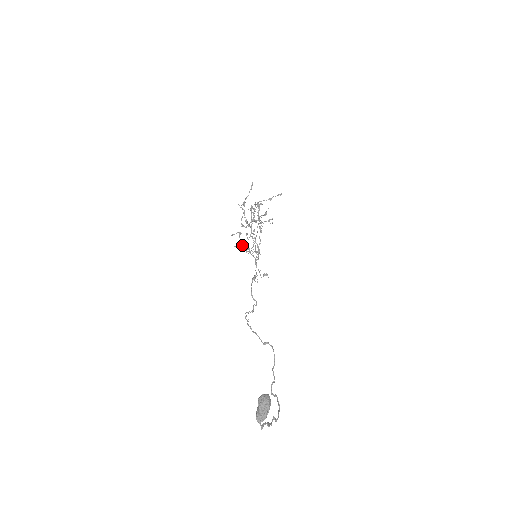
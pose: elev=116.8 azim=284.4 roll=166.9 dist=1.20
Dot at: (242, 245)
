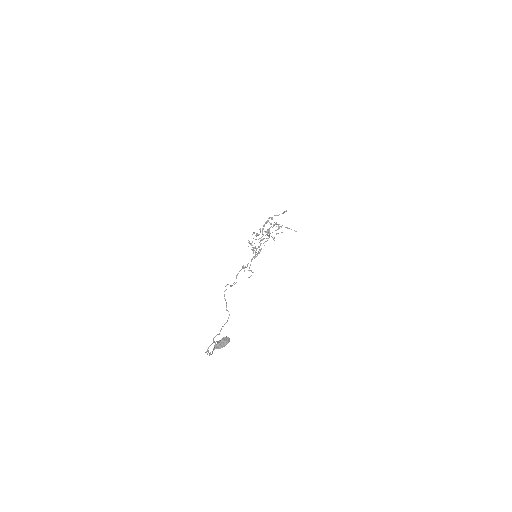
Dot at: (252, 242)
